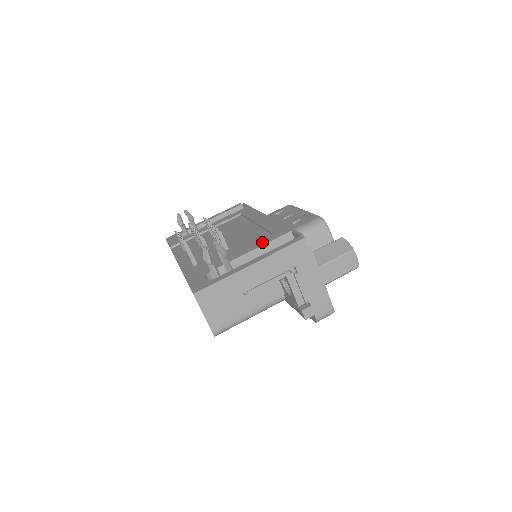
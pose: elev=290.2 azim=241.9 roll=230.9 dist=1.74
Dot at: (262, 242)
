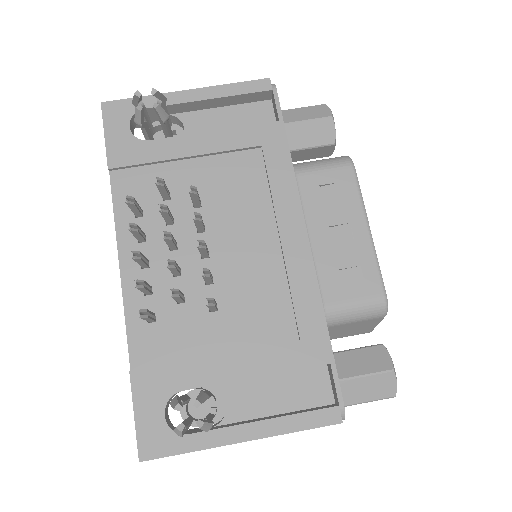
Dot at: (276, 361)
